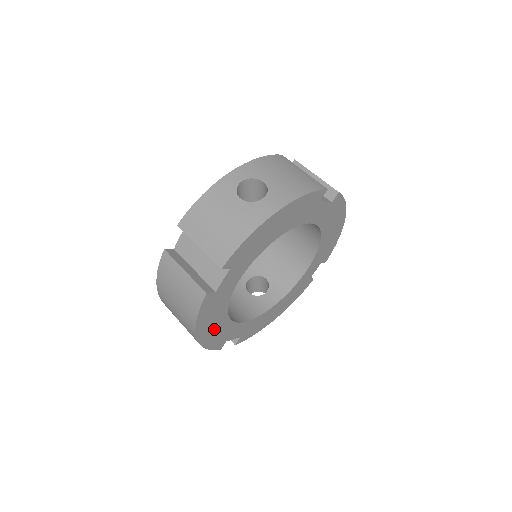
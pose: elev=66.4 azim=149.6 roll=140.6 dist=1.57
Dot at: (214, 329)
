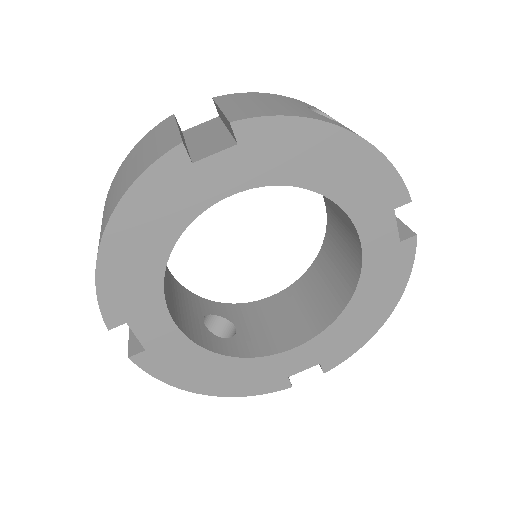
Dot at: (135, 256)
